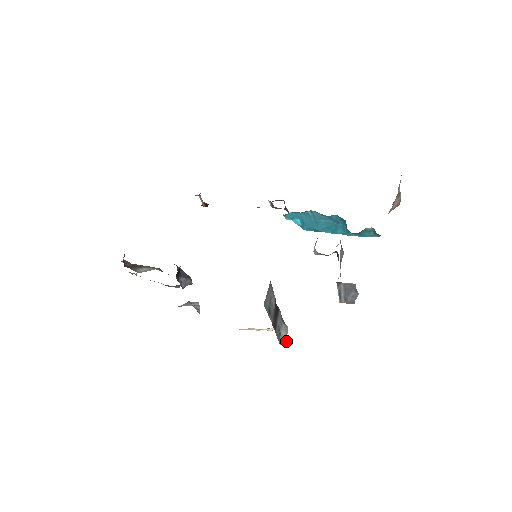
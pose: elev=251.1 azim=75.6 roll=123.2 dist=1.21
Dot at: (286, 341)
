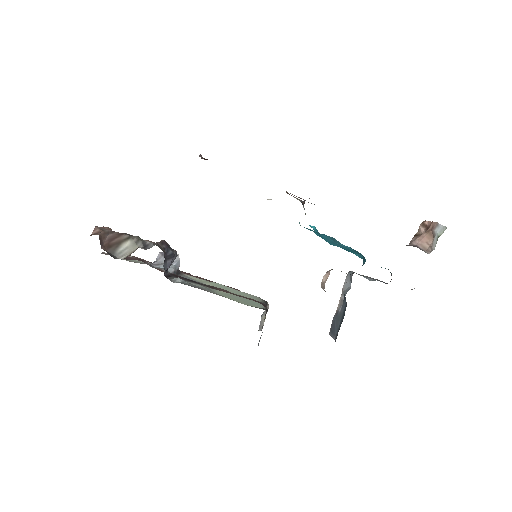
Dot at: occluded
